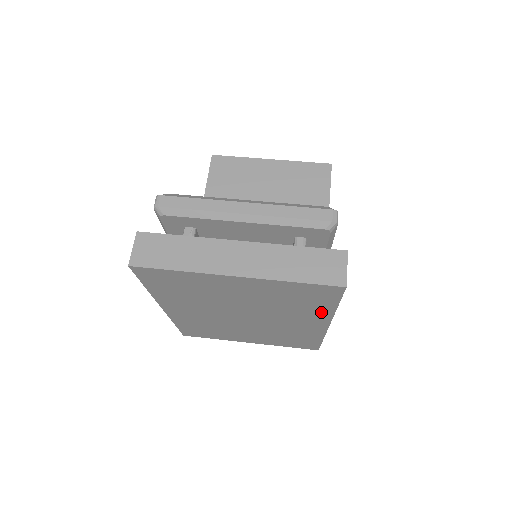
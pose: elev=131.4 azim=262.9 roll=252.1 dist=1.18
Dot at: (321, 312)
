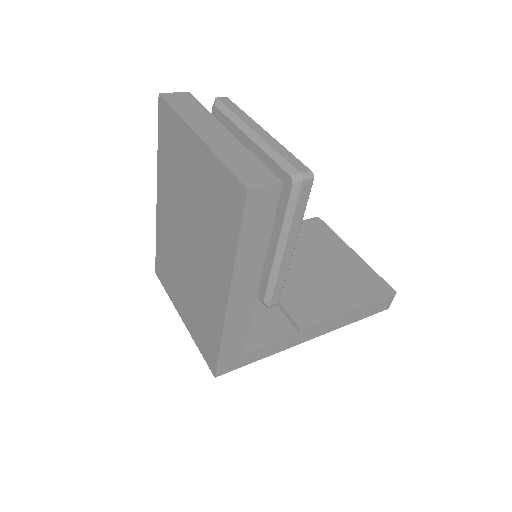
Dot at: (228, 254)
